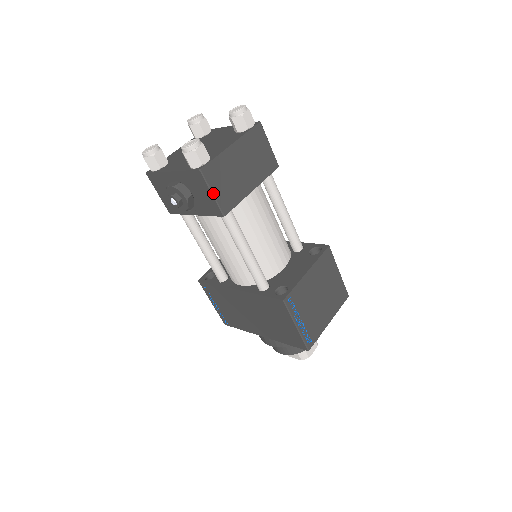
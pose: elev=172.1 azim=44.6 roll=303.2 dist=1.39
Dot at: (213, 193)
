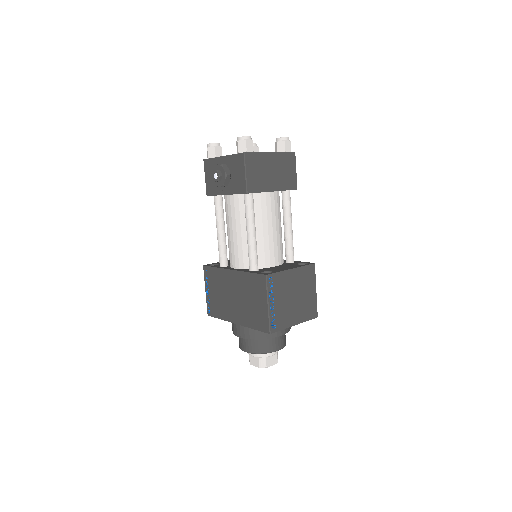
Dot at: (246, 173)
